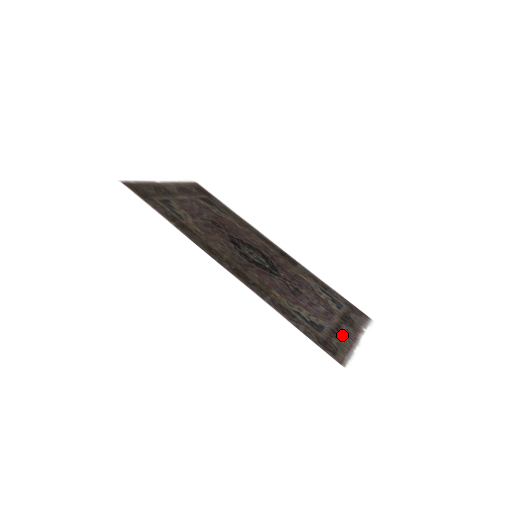
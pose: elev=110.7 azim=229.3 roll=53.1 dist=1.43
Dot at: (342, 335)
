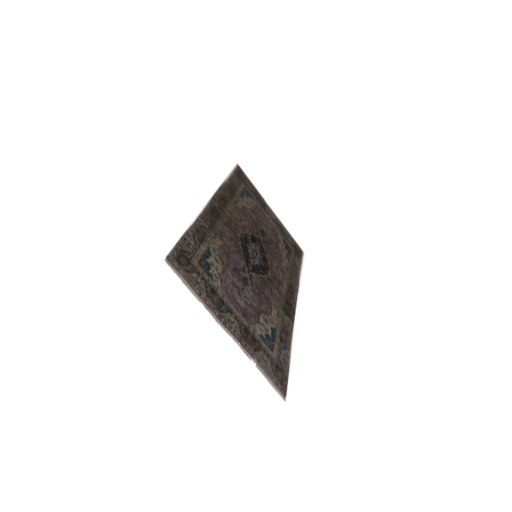
Dot at: (217, 302)
